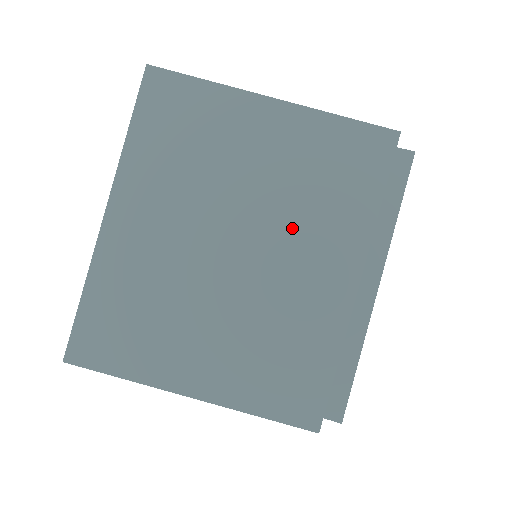
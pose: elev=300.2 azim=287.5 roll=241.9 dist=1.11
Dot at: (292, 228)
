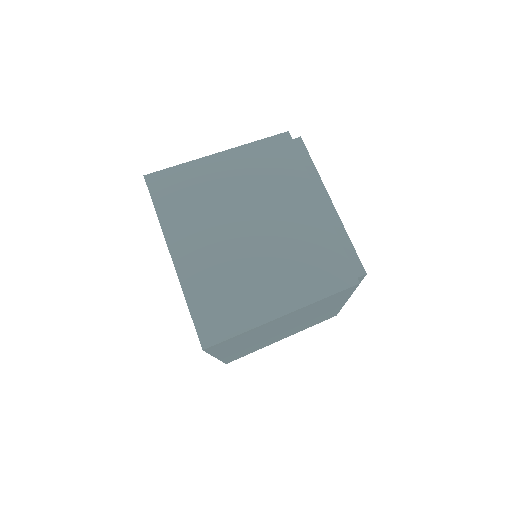
Dot at: (311, 315)
